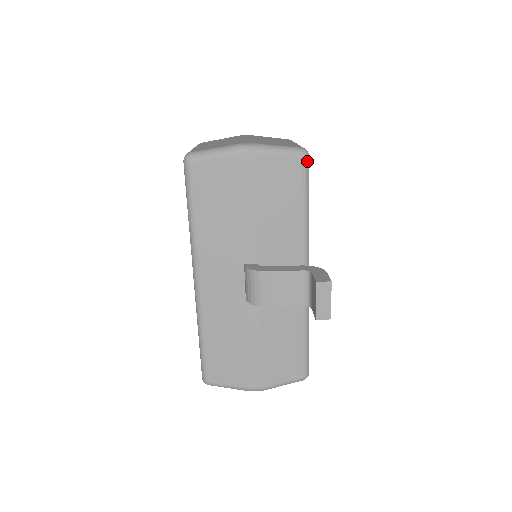
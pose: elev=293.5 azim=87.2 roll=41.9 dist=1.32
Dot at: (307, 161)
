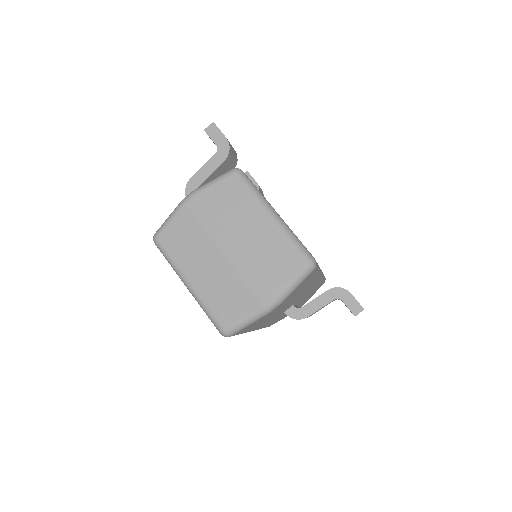
Dot at: (316, 265)
